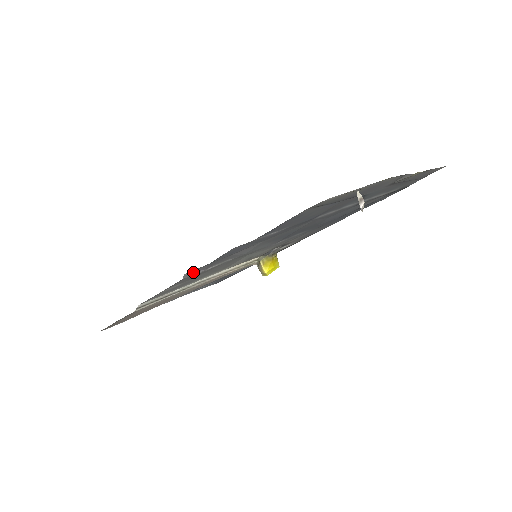
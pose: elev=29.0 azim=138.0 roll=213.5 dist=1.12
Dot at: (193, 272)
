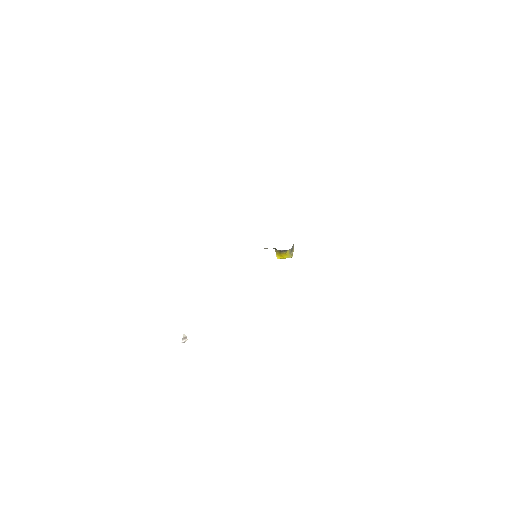
Dot at: occluded
